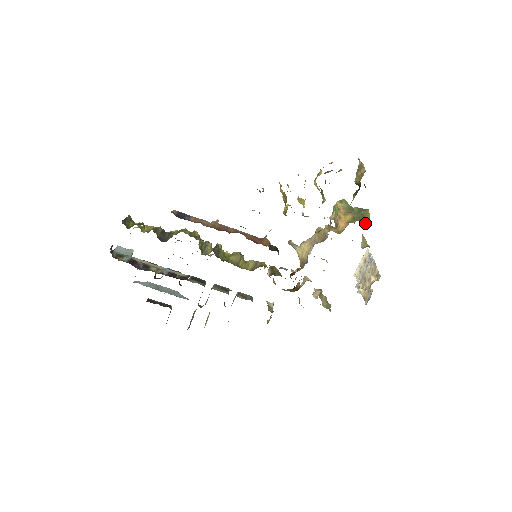
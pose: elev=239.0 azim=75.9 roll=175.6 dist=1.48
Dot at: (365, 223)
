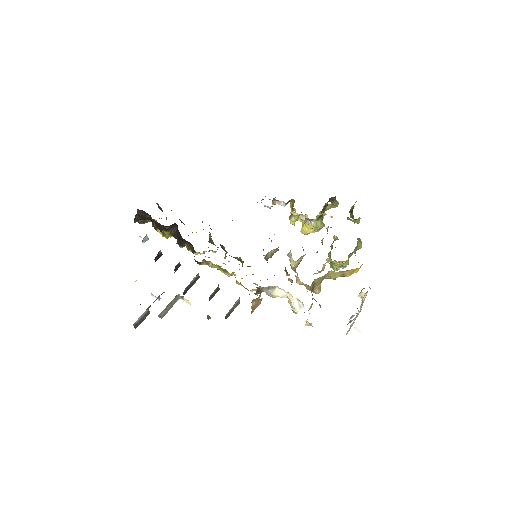
Dot at: (357, 241)
